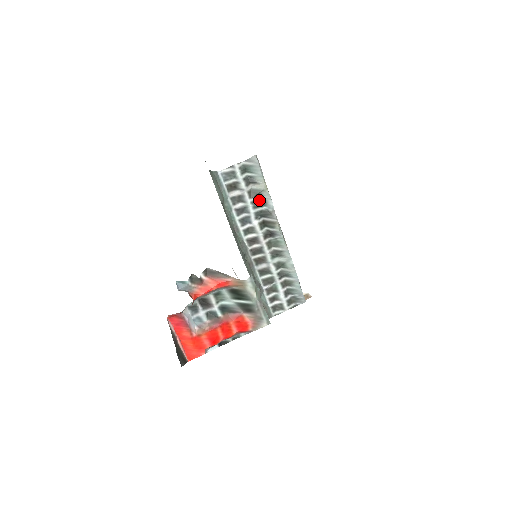
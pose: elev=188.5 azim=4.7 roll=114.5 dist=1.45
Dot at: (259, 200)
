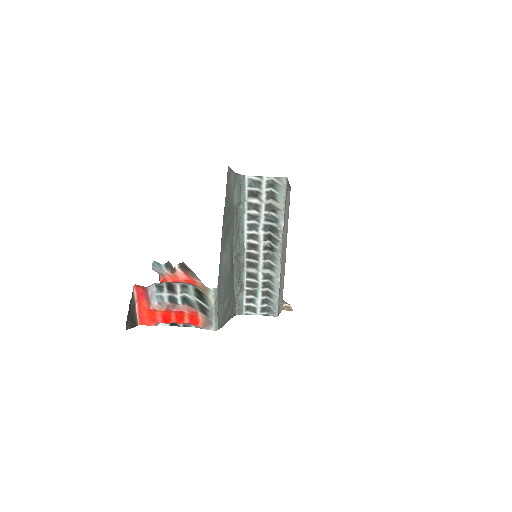
Dot at: (273, 216)
